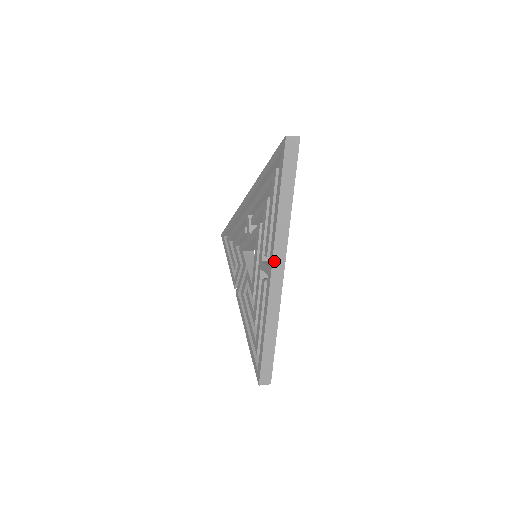
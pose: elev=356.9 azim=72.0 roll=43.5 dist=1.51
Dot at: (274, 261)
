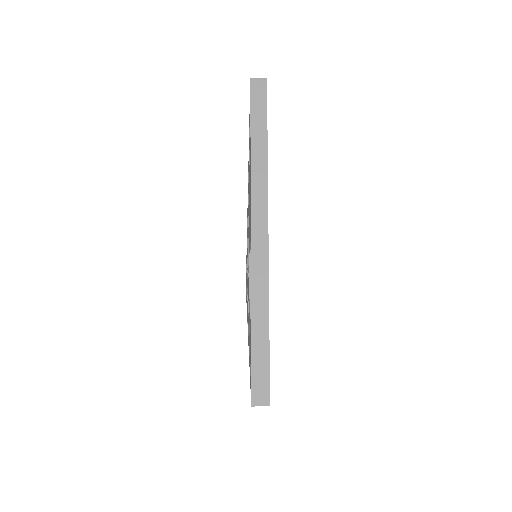
Dot at: (253, 217)
